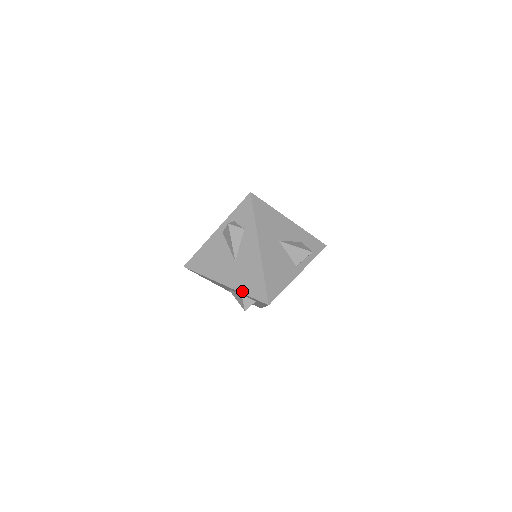
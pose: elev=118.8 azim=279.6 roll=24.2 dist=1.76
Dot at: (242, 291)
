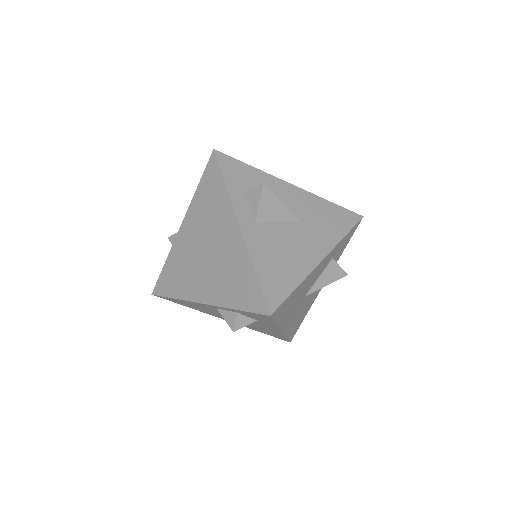
Dot at: occluded
